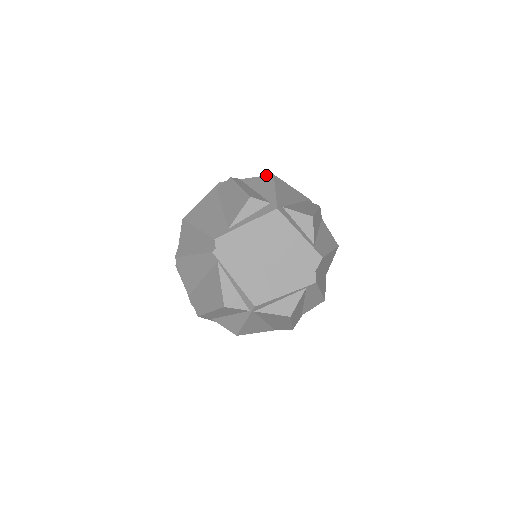
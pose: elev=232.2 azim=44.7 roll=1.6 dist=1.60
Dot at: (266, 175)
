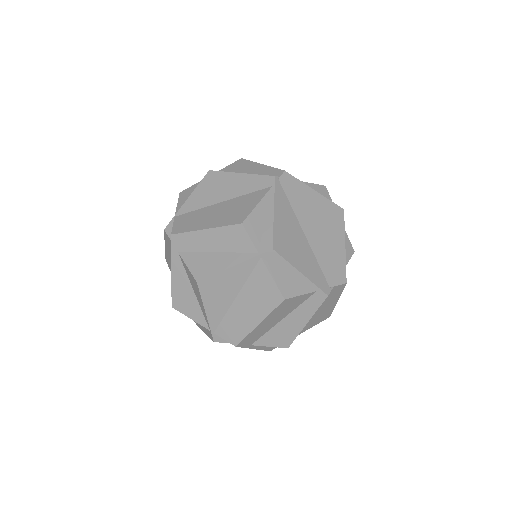
Dot at: occluded
